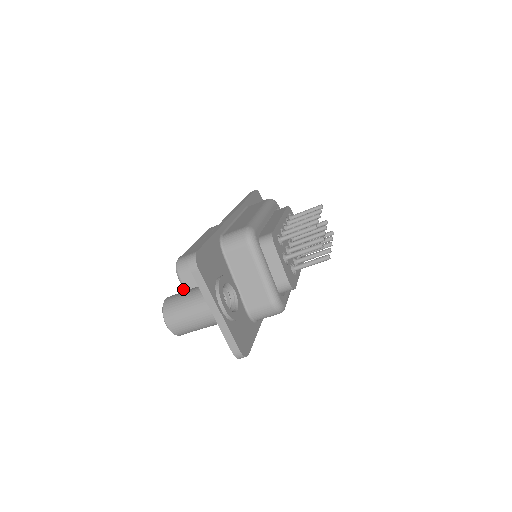
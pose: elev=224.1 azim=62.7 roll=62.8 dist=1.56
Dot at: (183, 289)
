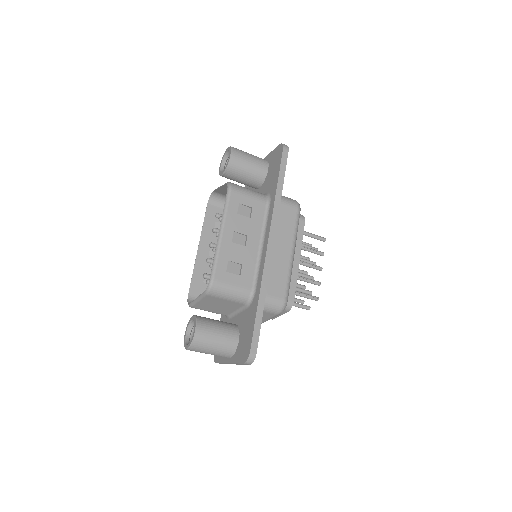
Dot at: (200, 298)
